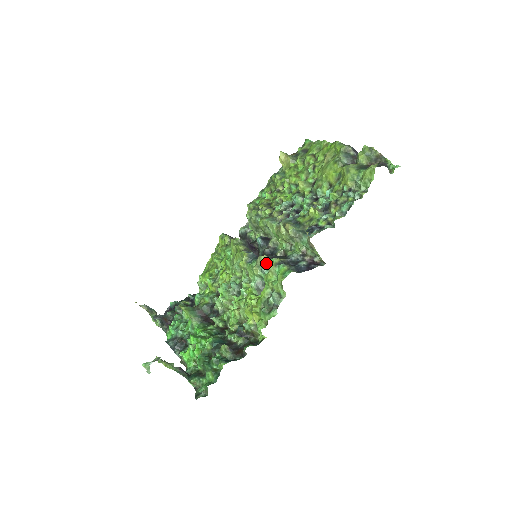
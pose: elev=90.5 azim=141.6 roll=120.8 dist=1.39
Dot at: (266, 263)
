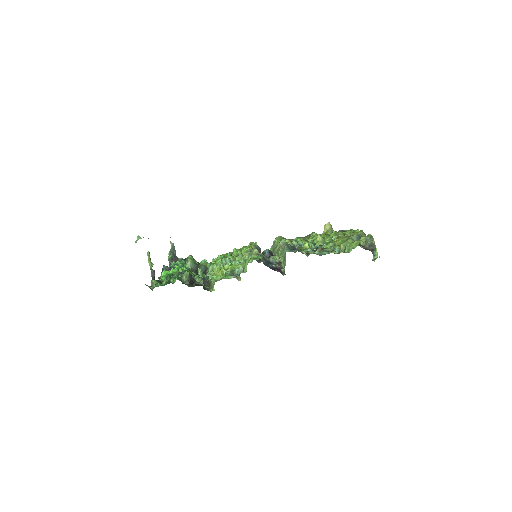
Dot at: occluded
